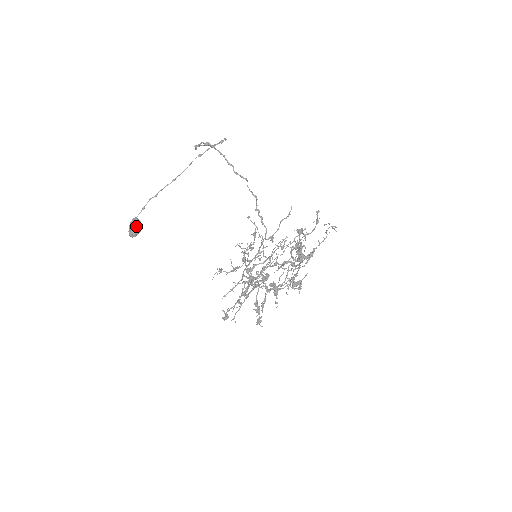
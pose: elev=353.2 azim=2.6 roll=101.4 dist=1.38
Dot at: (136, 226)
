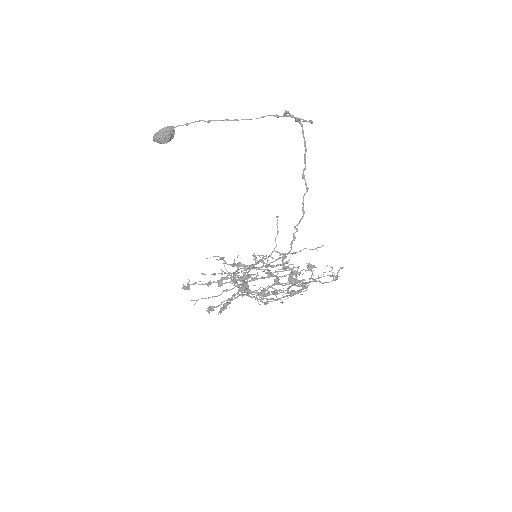
Dot at: (167, 136)
